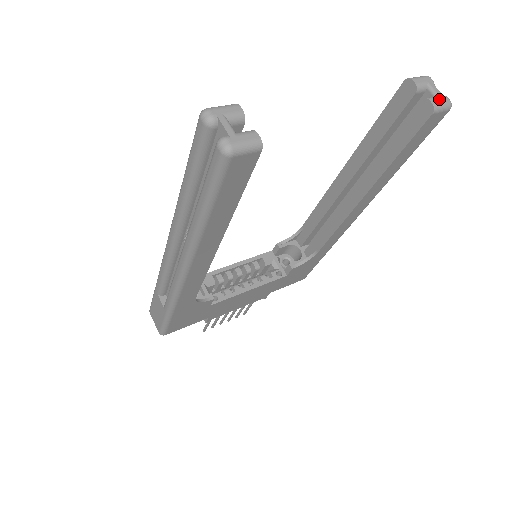
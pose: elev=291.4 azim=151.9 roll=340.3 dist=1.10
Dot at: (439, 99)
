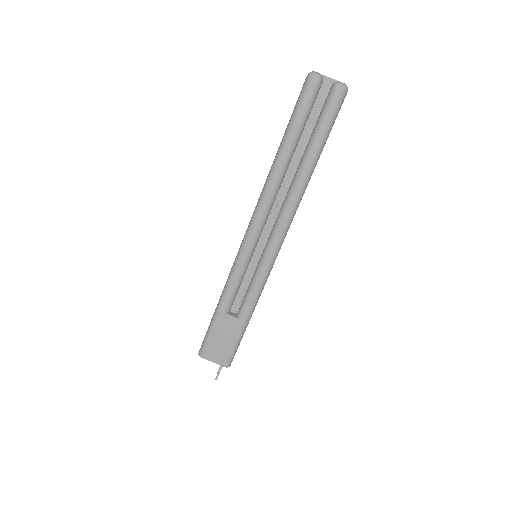
Dot at: occluded
